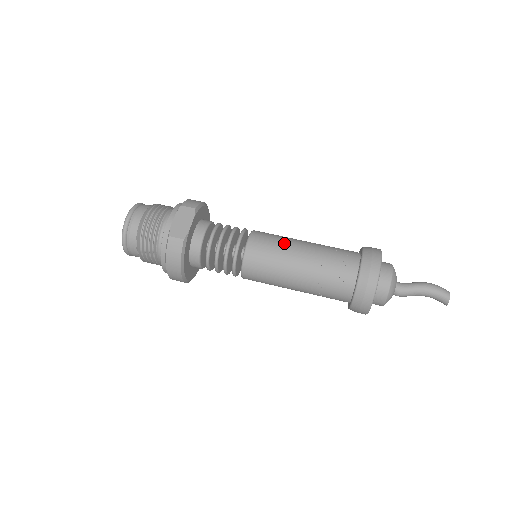
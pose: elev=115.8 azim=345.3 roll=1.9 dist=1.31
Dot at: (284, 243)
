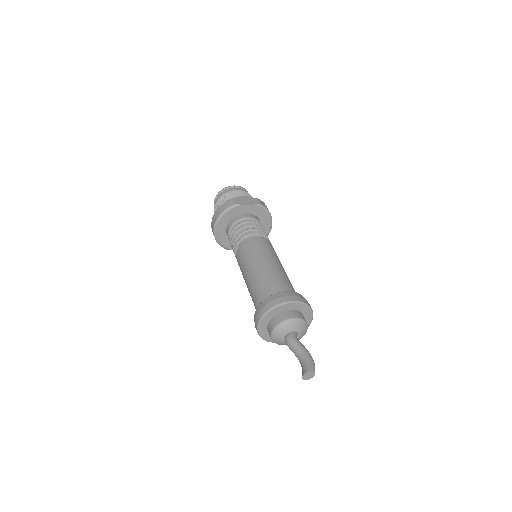
Dot at: (272, 254)
